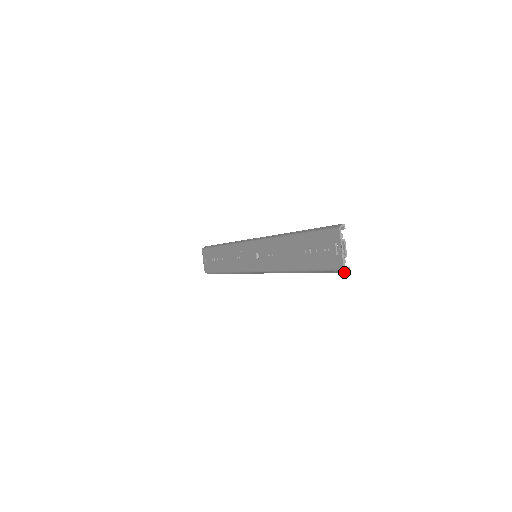
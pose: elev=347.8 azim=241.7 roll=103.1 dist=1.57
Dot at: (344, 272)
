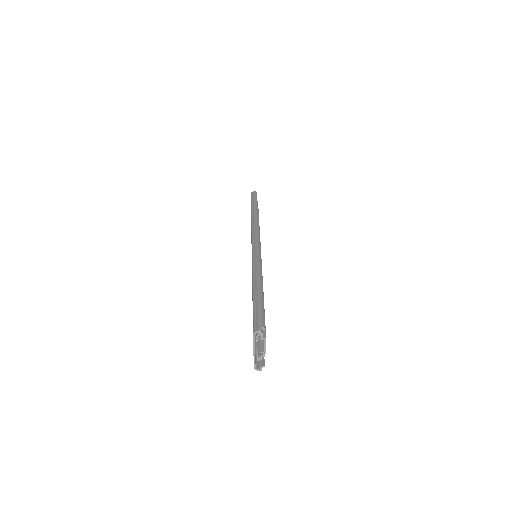
Dot at: (259, 367)
